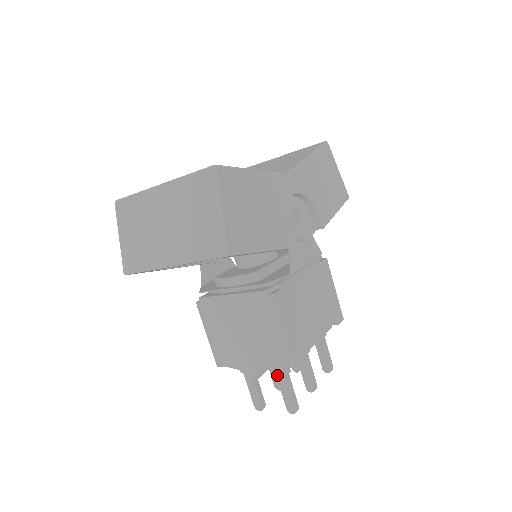
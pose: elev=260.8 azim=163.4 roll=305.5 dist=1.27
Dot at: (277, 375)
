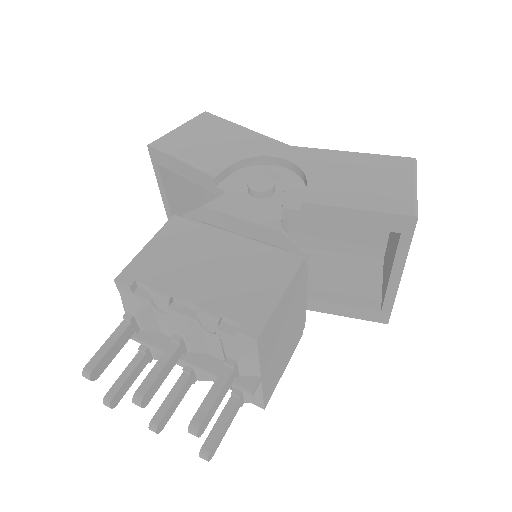
Dot at: occluded
